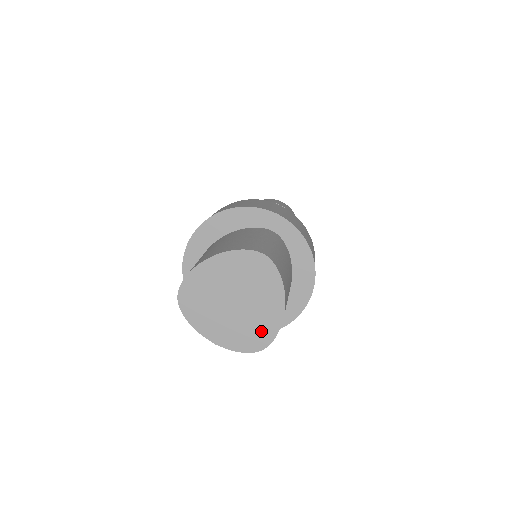
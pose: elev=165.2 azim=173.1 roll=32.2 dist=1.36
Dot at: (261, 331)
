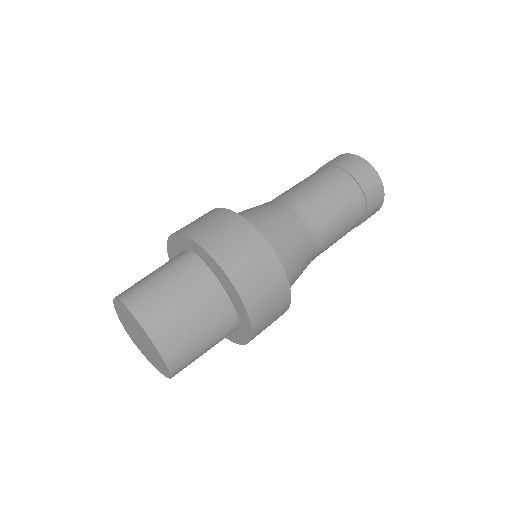
Dot at: (160, 361)
